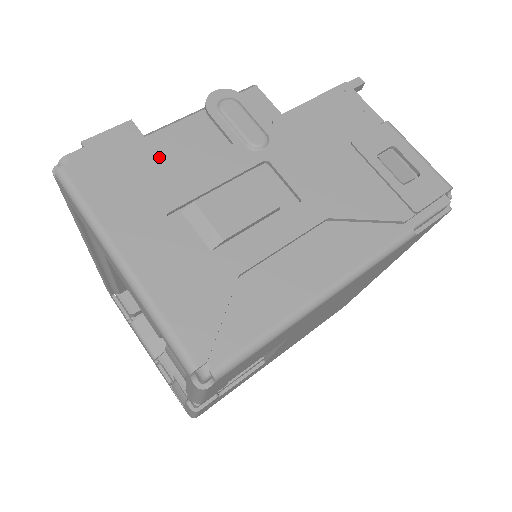
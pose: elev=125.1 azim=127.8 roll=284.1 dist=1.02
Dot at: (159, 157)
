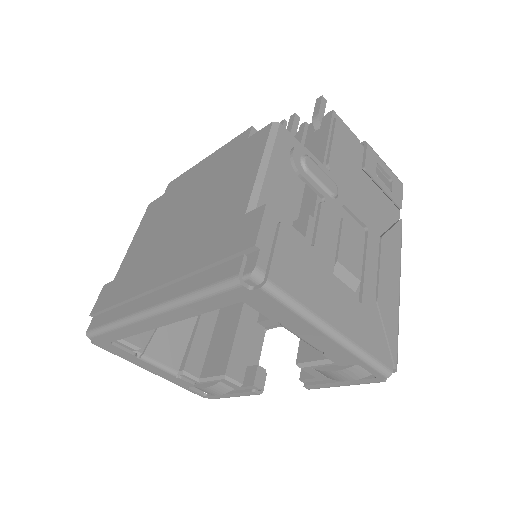
Dot at: (299, 232)
